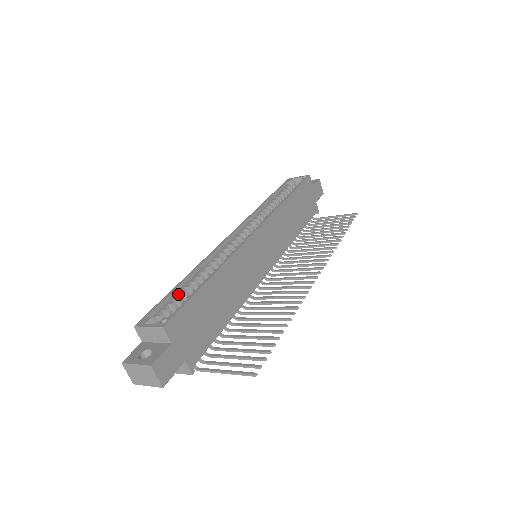
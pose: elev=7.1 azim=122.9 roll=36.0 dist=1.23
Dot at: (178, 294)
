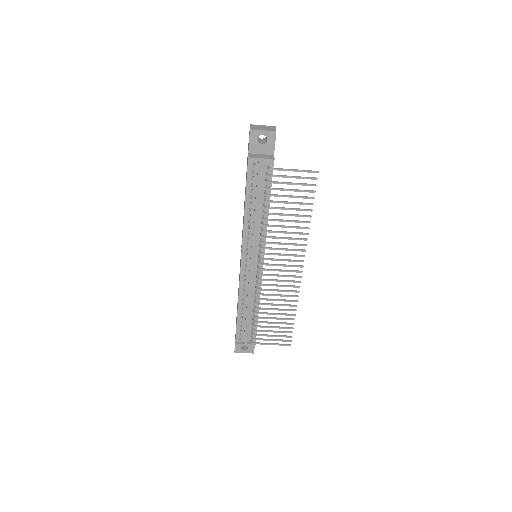
Dot at: occluded
